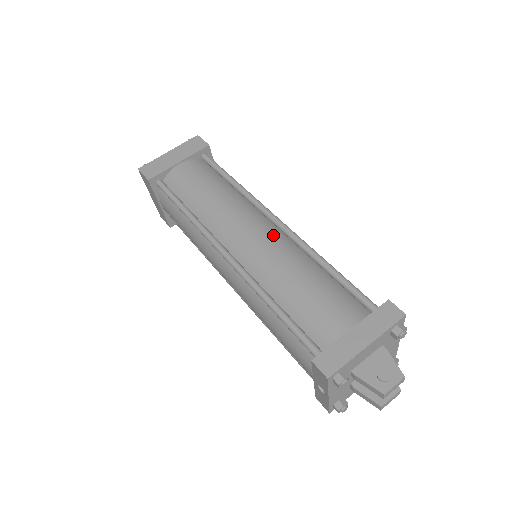
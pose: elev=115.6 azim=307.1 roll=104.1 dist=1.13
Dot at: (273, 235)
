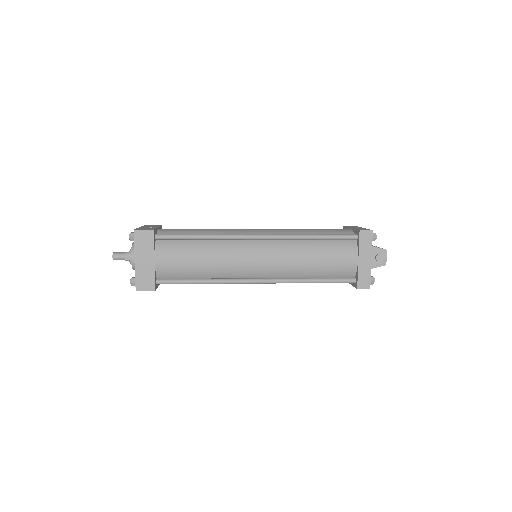
Dot at: (270, 249)
